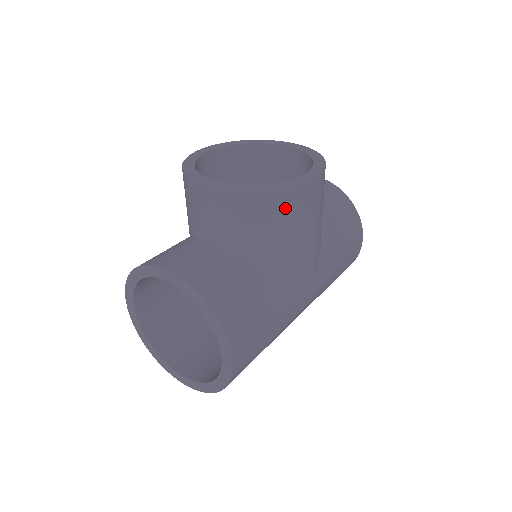
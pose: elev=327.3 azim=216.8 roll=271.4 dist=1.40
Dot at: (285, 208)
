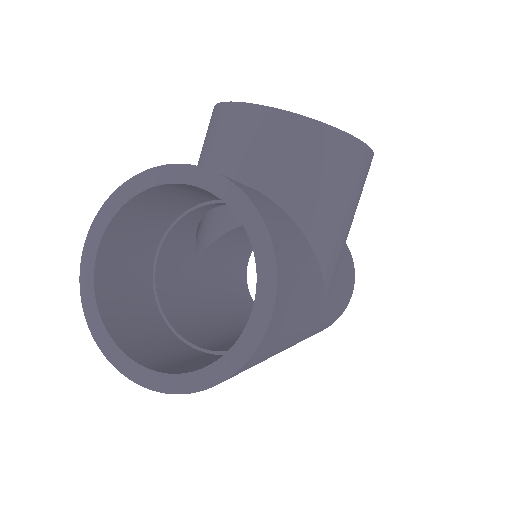
Dot at: (346, 163)
